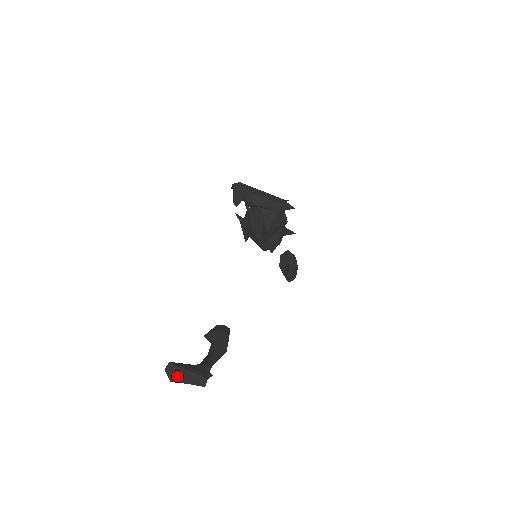
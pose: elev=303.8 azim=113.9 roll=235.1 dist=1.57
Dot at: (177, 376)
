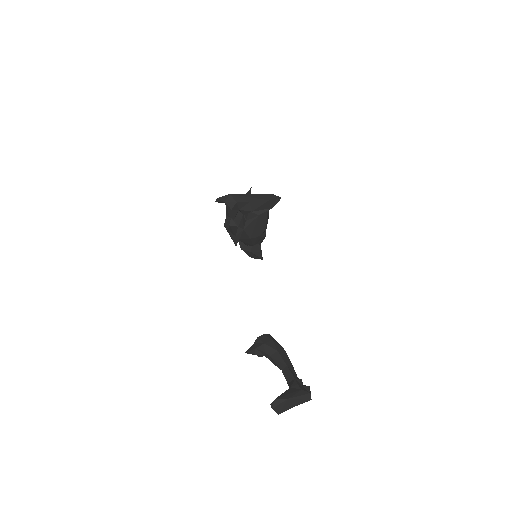
Dot at: (285, 407)
